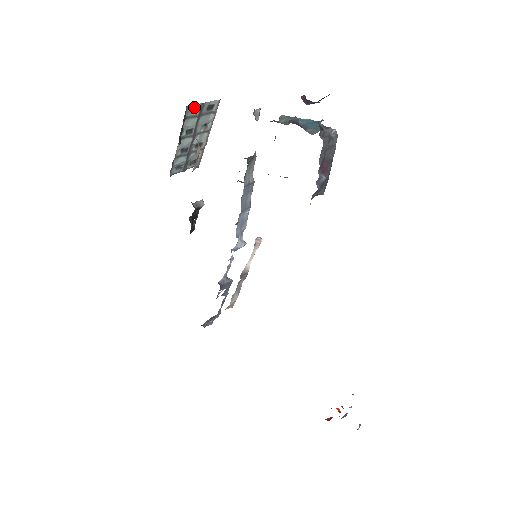
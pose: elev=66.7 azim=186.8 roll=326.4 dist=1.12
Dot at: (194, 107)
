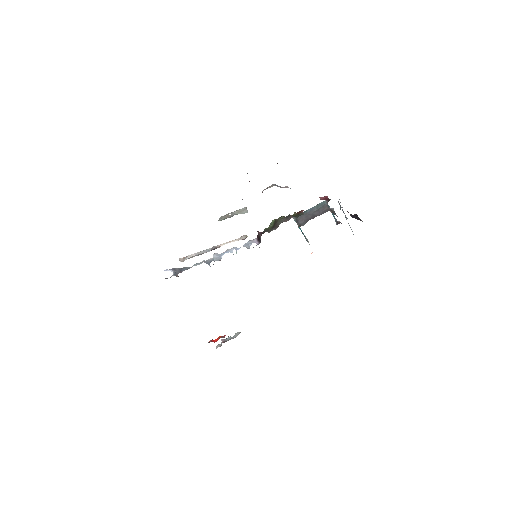
Dot at: occluded
